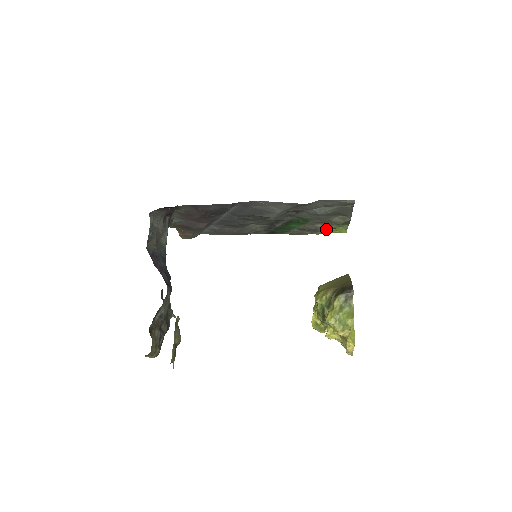
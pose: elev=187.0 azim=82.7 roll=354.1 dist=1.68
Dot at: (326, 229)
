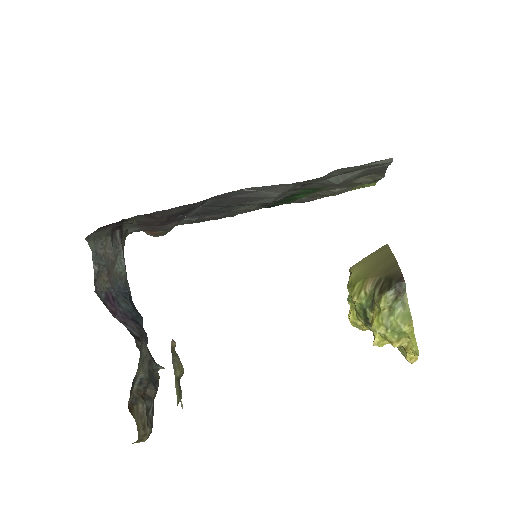
Dot at: (347, 190)
